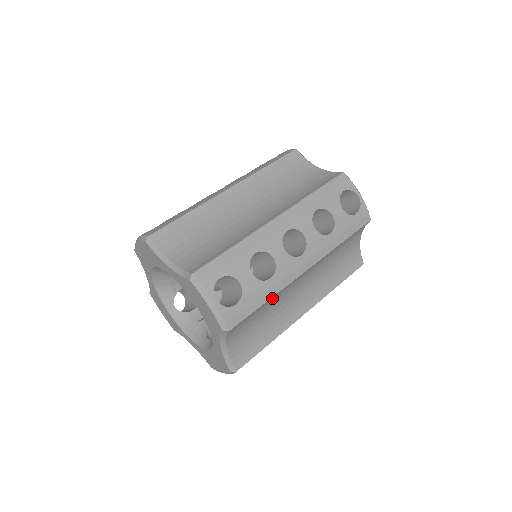
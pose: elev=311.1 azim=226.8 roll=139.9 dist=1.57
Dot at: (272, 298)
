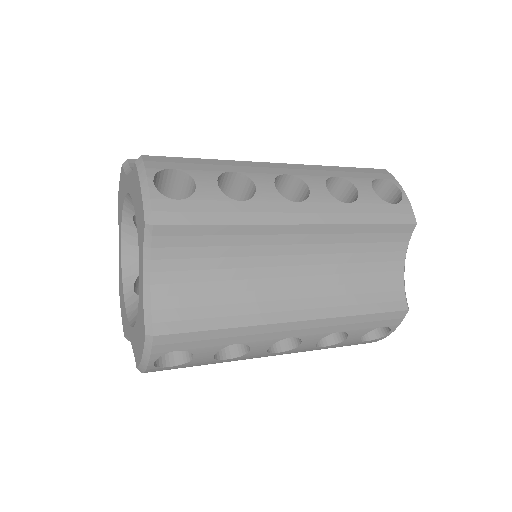
Dot at: (239, 236)
